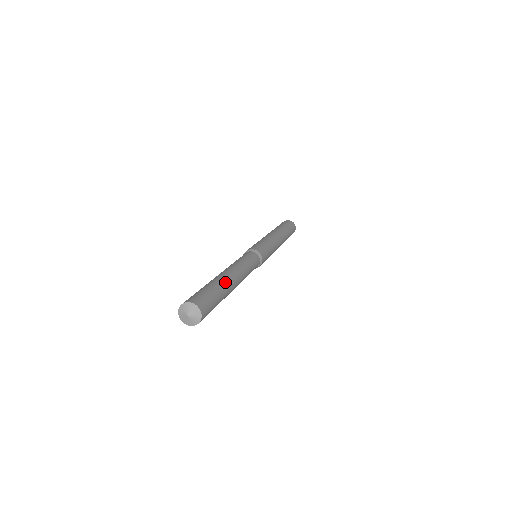
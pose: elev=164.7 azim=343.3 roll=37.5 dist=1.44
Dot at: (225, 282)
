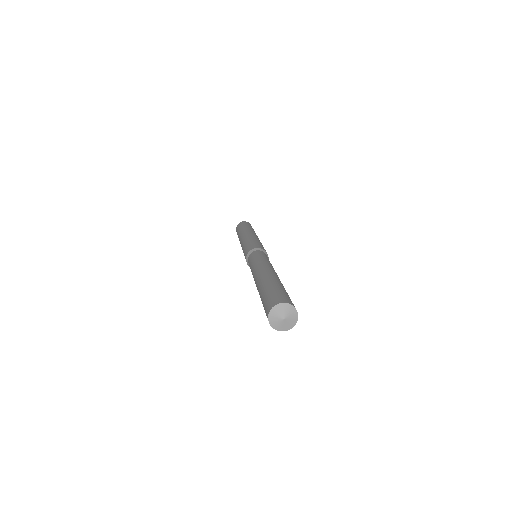
Dot at: occluded
